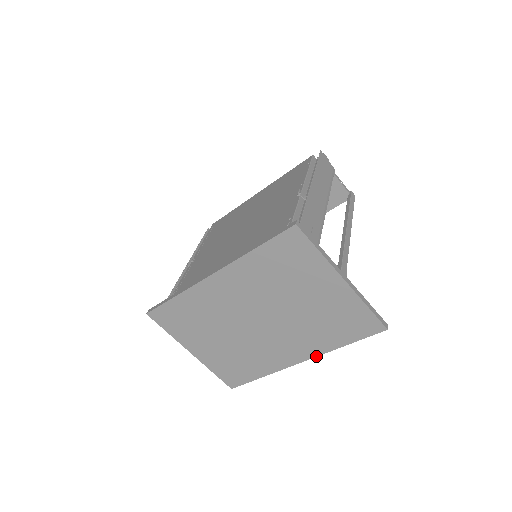
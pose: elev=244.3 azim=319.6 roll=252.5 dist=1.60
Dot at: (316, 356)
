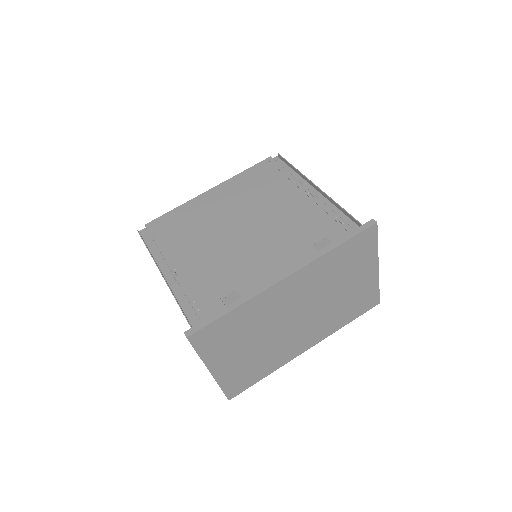
Dot at: occluded
